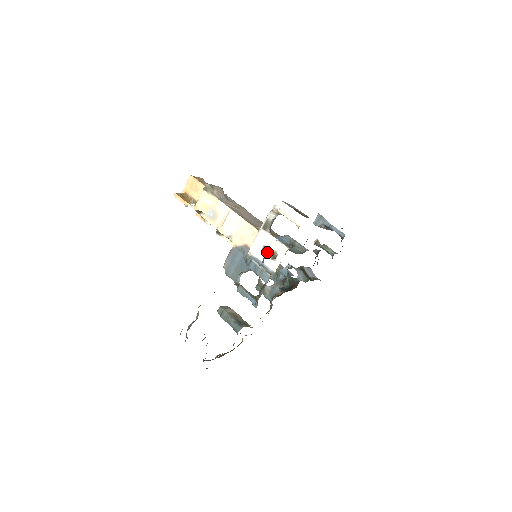
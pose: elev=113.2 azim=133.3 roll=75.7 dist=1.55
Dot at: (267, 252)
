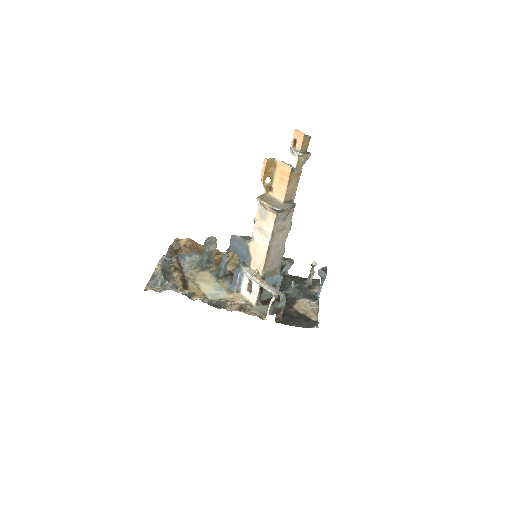
Dot at: (250, 283)
